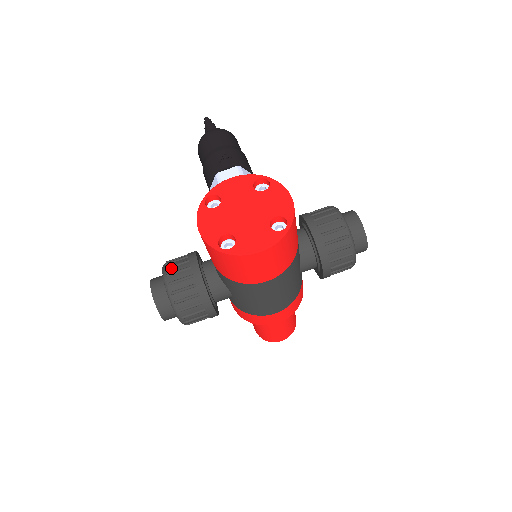
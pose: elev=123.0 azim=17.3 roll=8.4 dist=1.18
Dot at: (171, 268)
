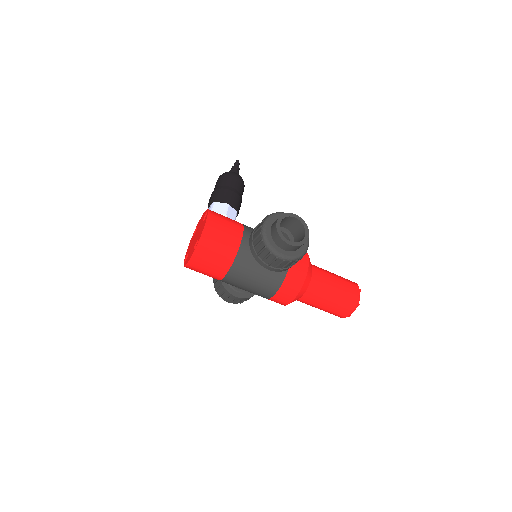
Dot at: occluded
